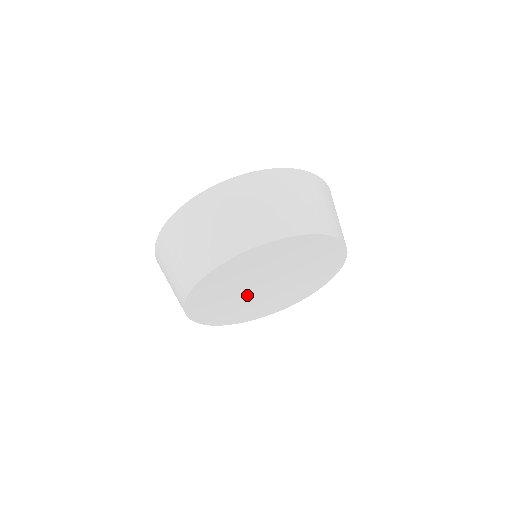
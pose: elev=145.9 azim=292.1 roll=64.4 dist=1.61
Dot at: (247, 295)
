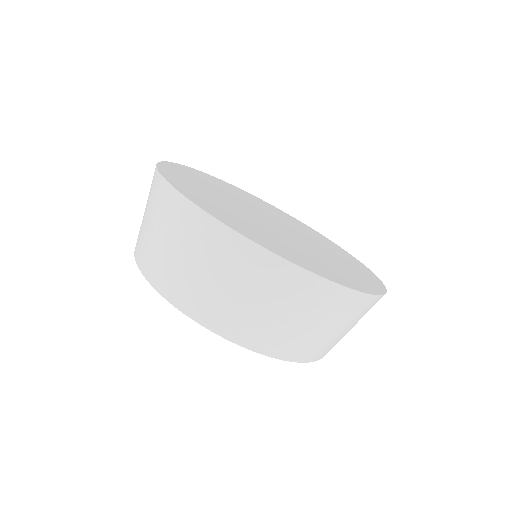
Dot at: occluded
